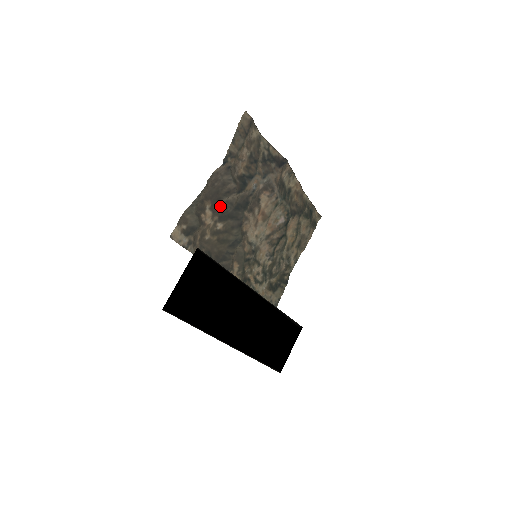
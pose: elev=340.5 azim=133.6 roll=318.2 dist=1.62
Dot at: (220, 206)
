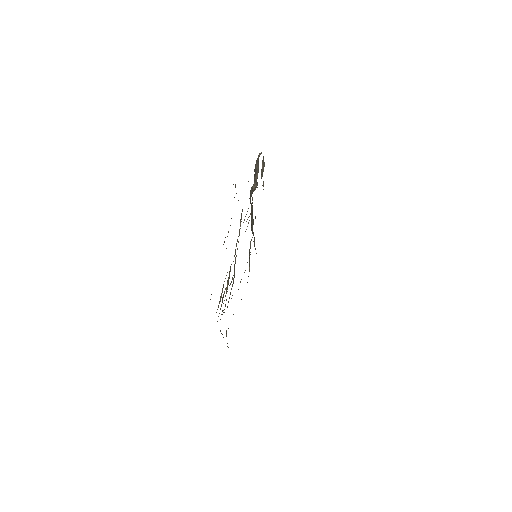
Dot at: occluded
